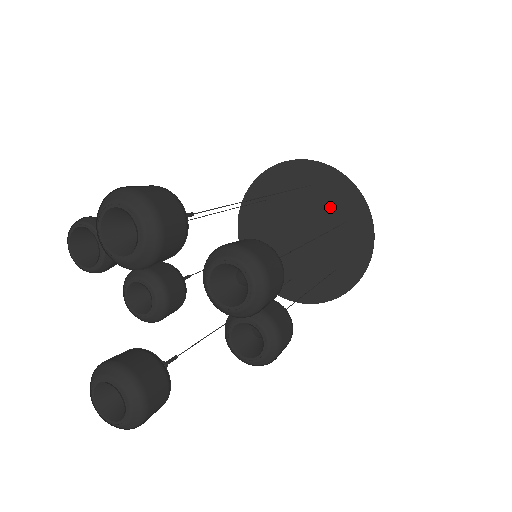
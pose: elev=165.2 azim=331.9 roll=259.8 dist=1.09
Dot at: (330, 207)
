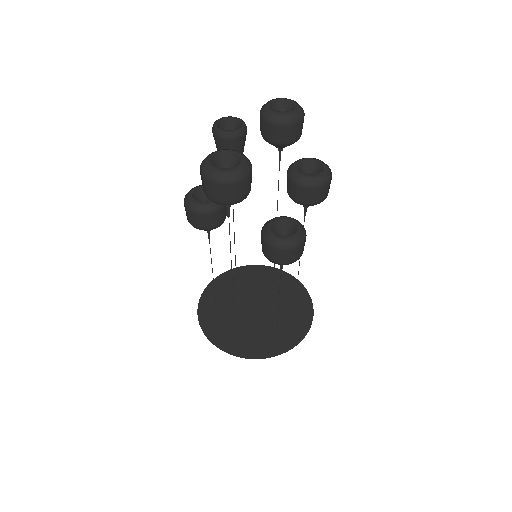
Dot at: (284, 296)
